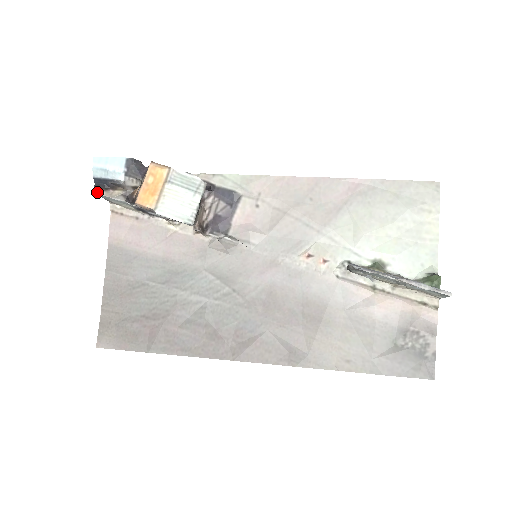
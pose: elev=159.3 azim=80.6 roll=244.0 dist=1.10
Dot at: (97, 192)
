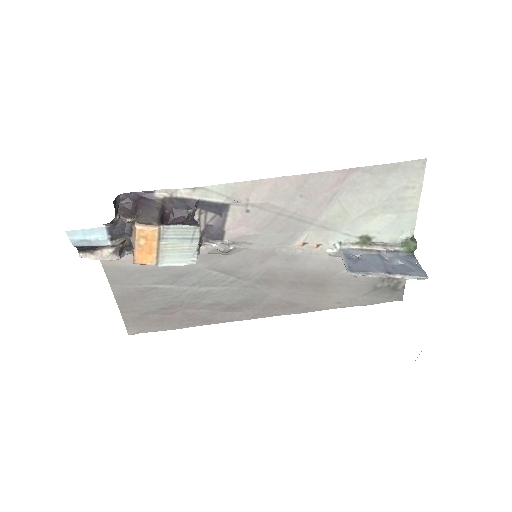
Dot at: (85, 256)
